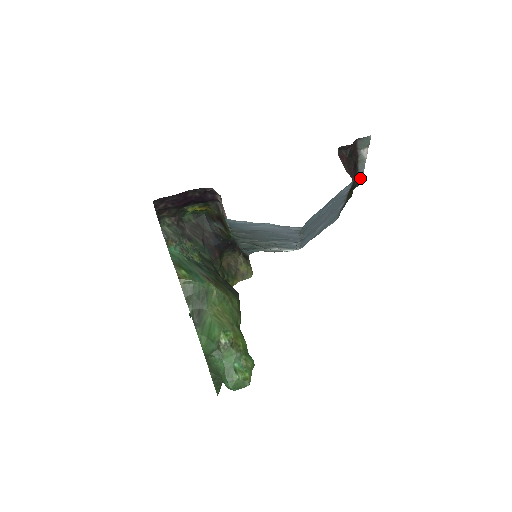
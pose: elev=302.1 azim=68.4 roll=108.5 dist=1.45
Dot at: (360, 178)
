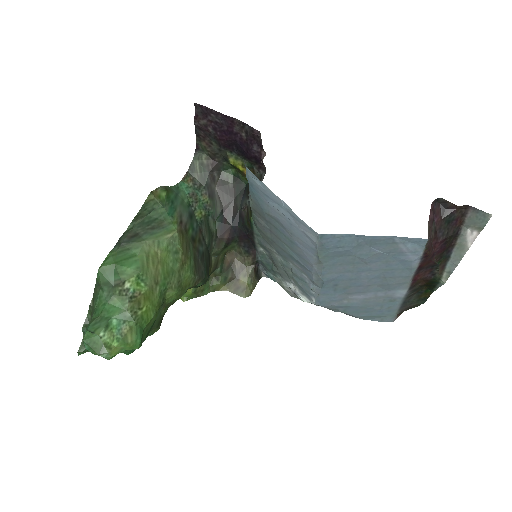
Dot at: (447, 274)
